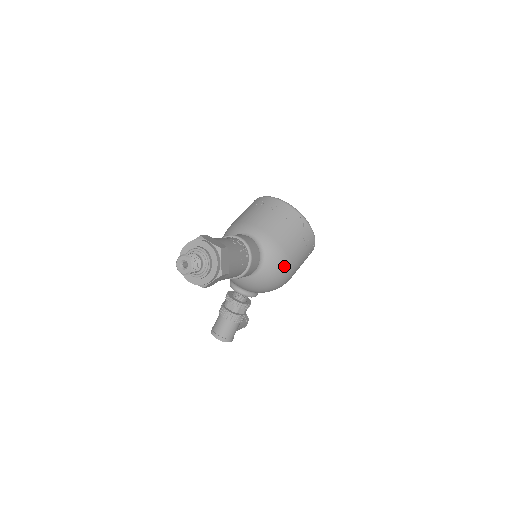
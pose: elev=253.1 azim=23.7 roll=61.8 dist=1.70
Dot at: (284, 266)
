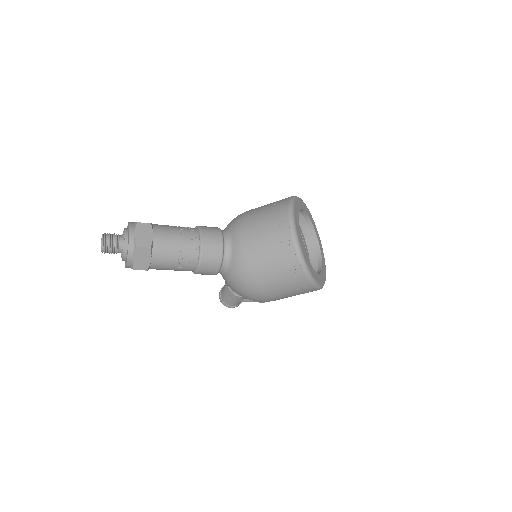
Dot at: (249, 289)
